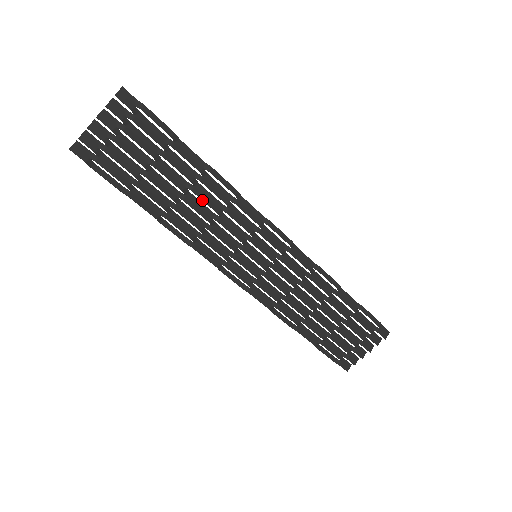
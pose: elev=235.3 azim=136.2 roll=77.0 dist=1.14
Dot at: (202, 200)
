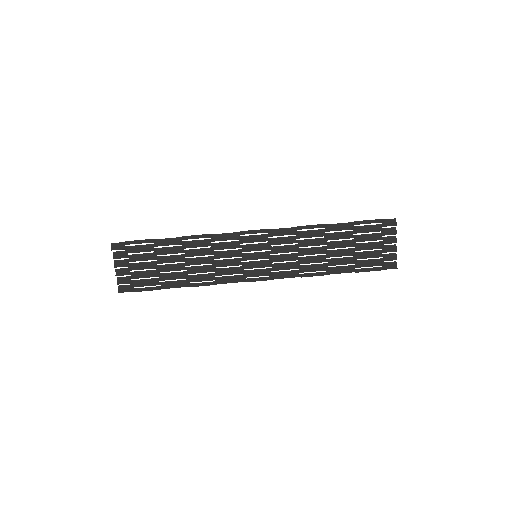
Dot at: occluded
